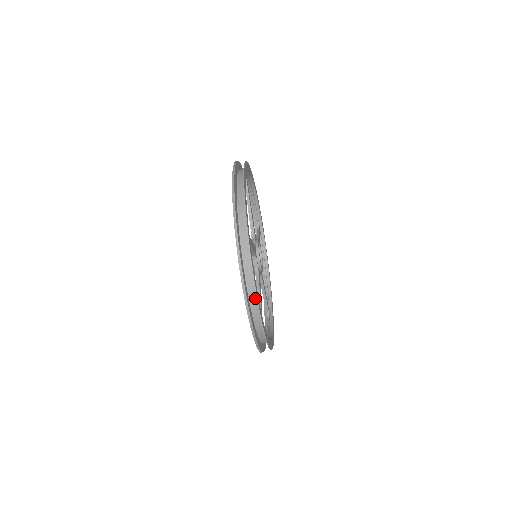
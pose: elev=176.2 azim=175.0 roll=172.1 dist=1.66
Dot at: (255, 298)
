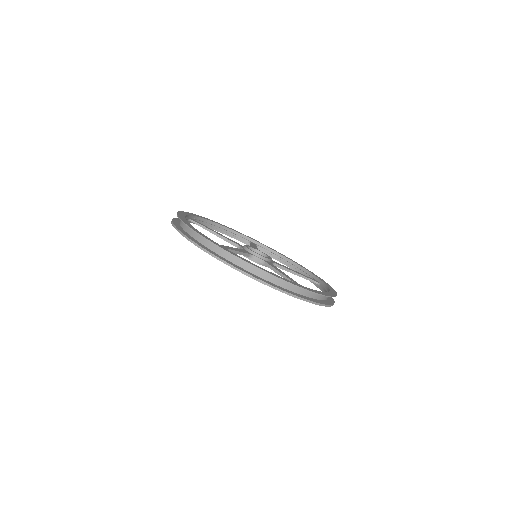
Dot at: occluded
